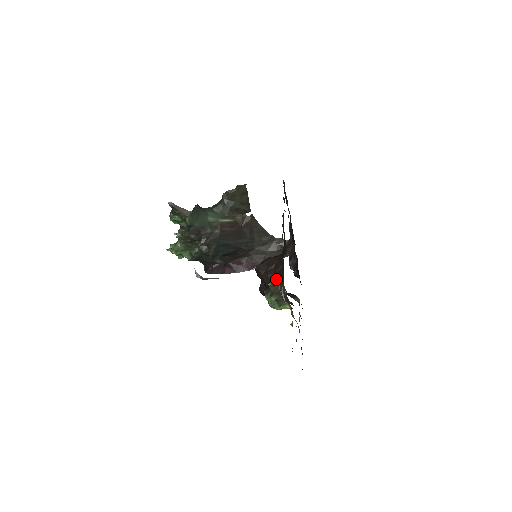
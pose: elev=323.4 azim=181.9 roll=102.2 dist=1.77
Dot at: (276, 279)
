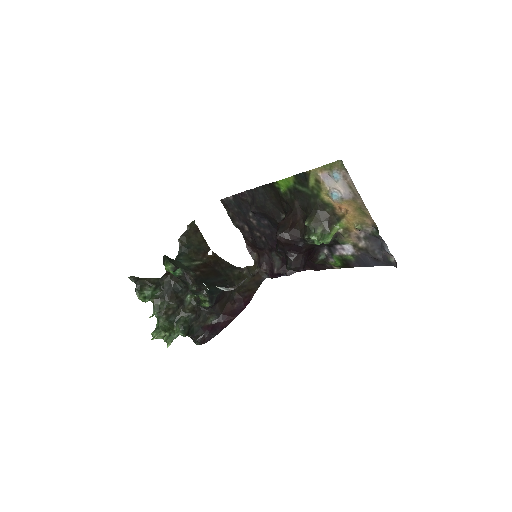
Dot at: (308, 216)
